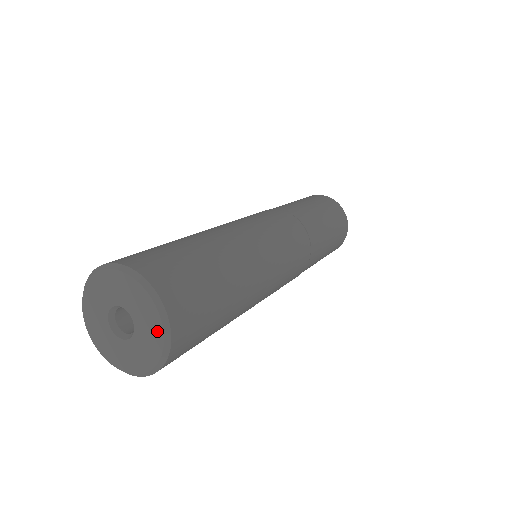
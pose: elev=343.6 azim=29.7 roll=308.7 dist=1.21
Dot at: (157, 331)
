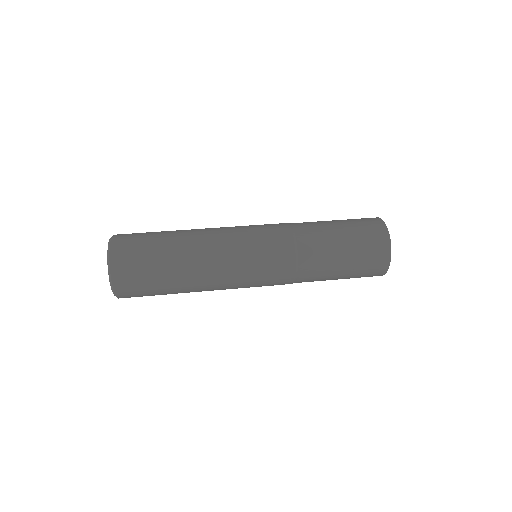
Dot at: occluded
